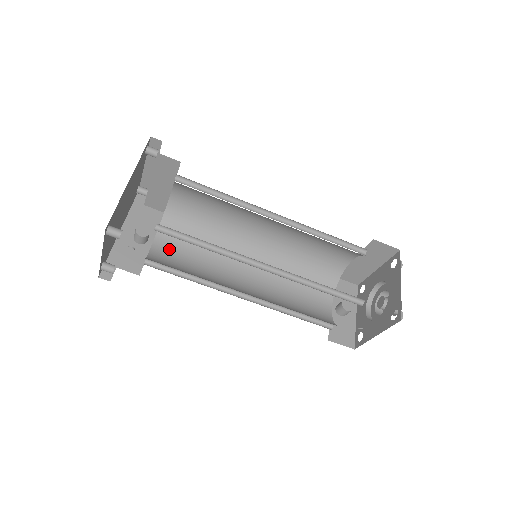
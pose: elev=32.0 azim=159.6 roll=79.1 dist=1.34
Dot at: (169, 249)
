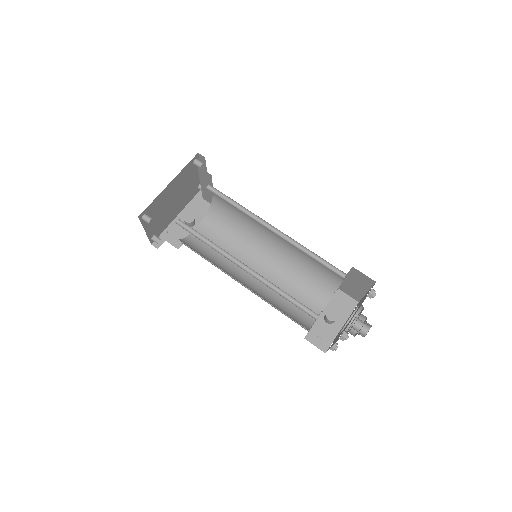
Dot at: (206, 235)
